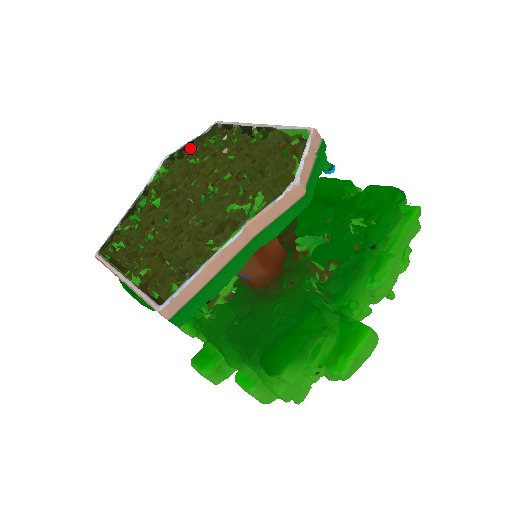
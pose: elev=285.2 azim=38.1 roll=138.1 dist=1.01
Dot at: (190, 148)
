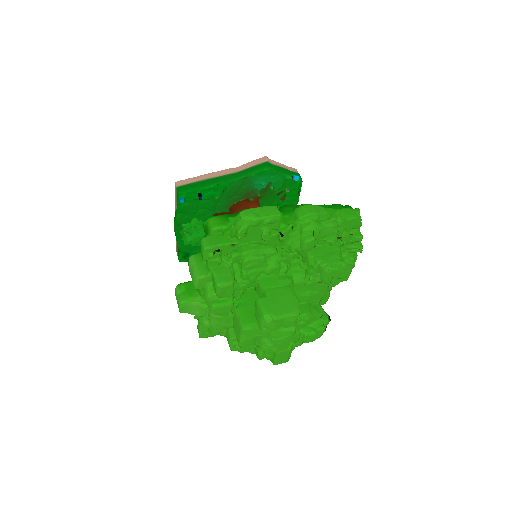
Dot at: occluded
